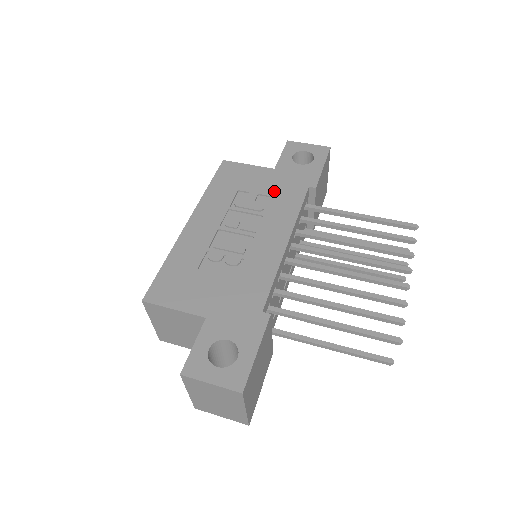
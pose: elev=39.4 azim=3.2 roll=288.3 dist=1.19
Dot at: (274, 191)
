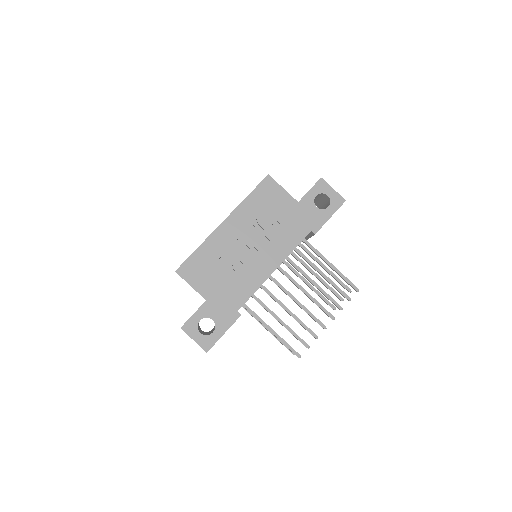
Dot at: (288, 223)
